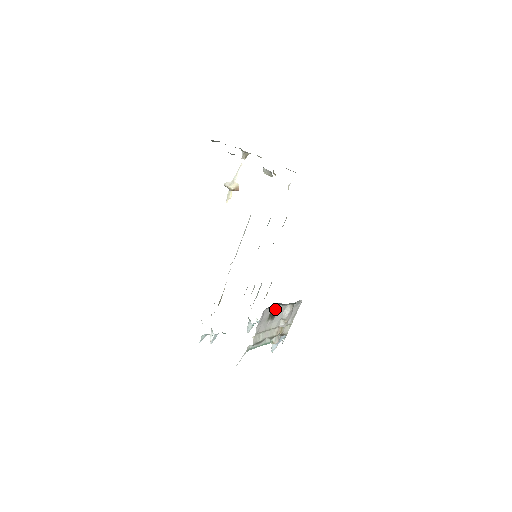
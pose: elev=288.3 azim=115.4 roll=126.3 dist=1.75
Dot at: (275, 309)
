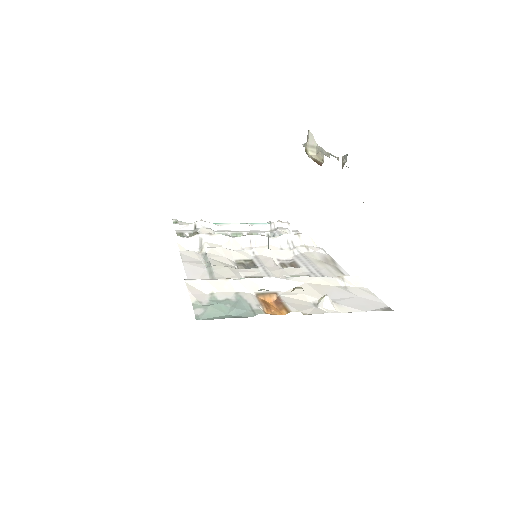
Dot at: occluded
